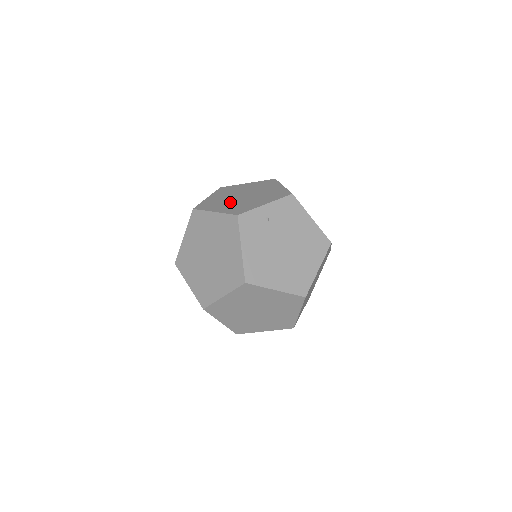
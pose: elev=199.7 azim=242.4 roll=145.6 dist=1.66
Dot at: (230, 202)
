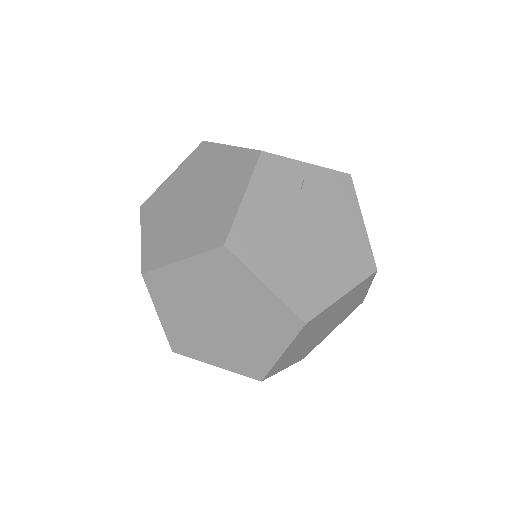
Dot at: occluded
